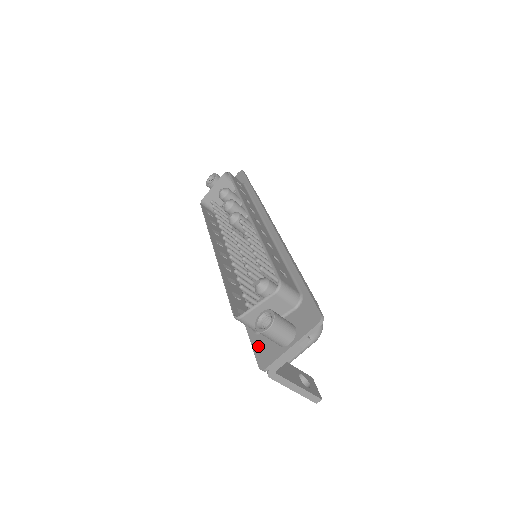
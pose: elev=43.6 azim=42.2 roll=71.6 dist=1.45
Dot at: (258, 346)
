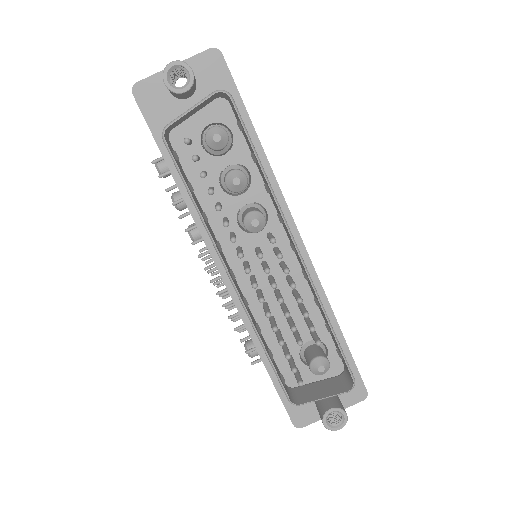
Dot at: (291, 404)
